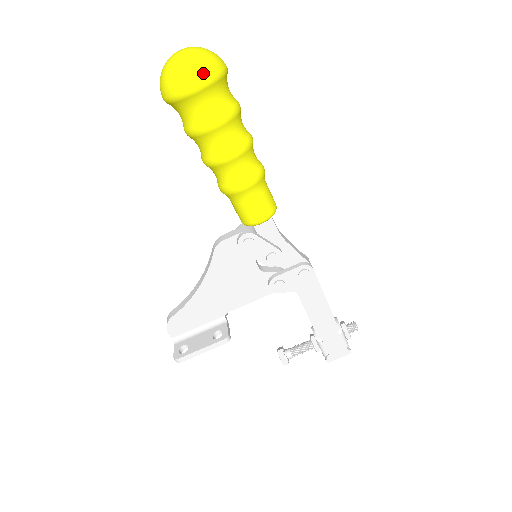
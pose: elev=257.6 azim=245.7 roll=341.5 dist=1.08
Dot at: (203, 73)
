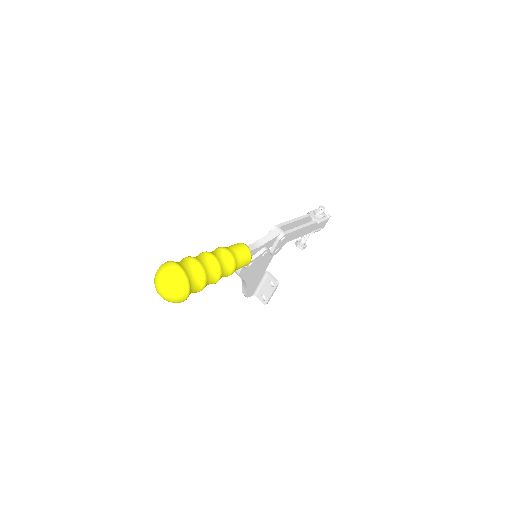
Dot at: (184, 292)
